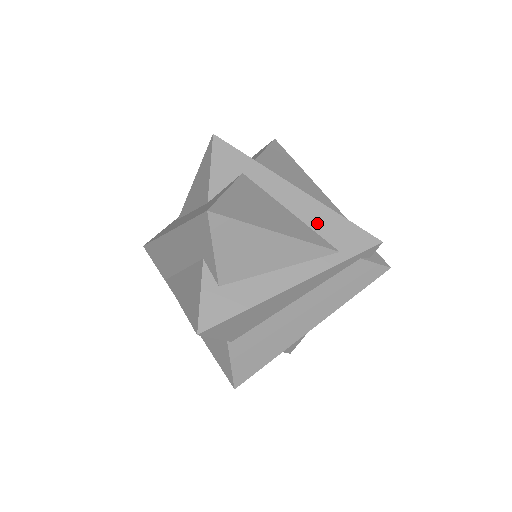
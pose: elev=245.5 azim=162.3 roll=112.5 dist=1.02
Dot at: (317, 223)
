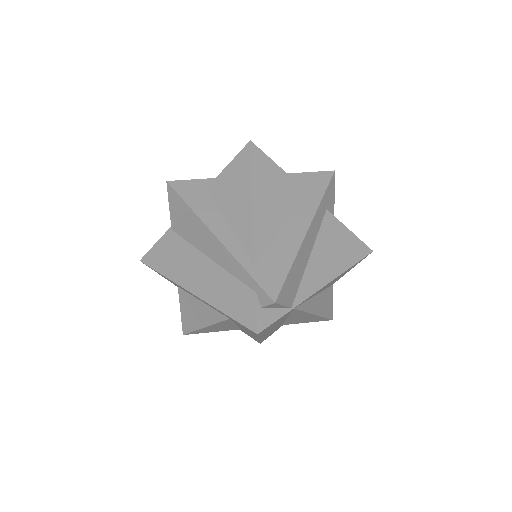
Dot at: (278, 247)
